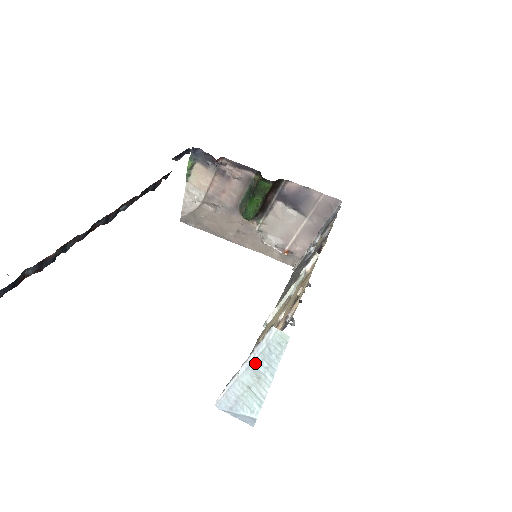
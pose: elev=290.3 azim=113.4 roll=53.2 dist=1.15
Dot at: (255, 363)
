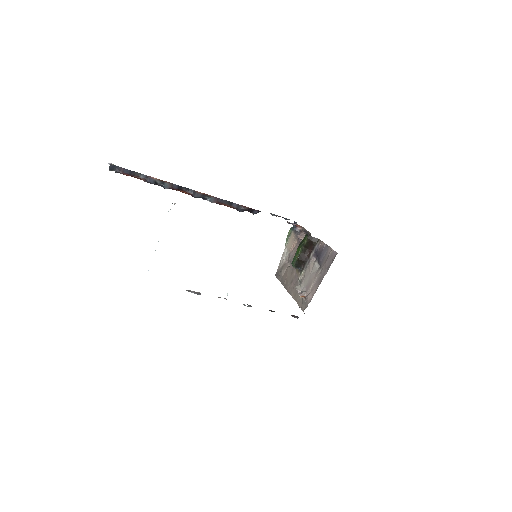
Dot at: occluded
